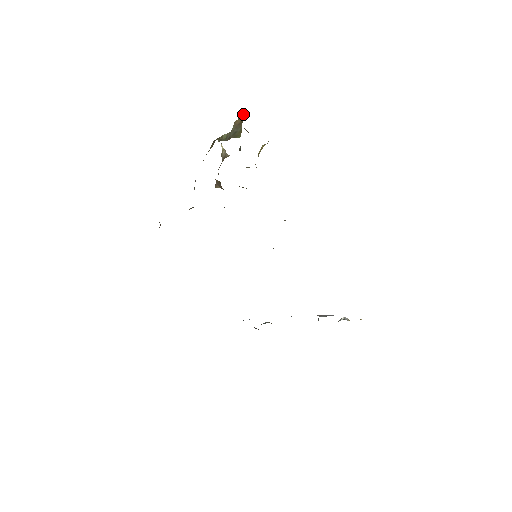
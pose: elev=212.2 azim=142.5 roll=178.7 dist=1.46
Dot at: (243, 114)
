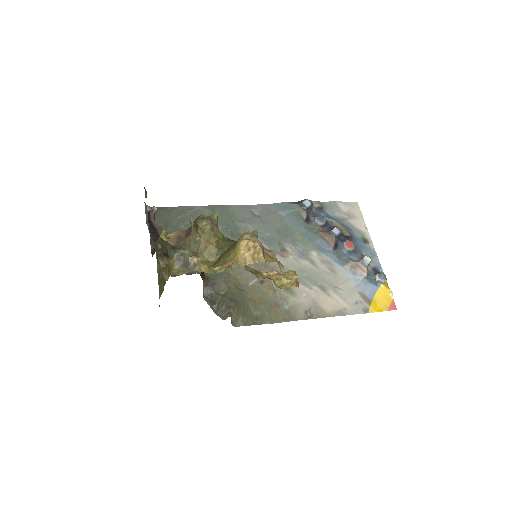
Dot at: (170, 272)
